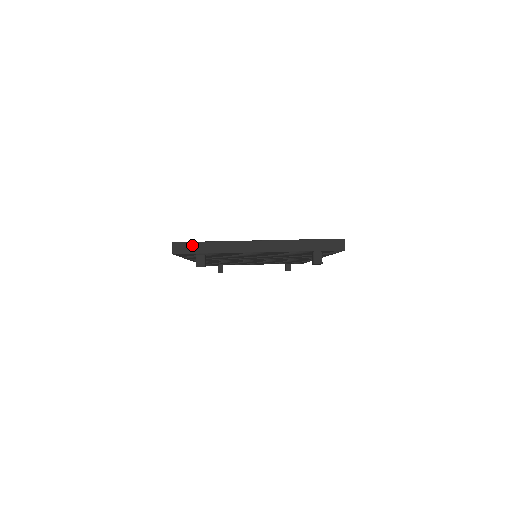
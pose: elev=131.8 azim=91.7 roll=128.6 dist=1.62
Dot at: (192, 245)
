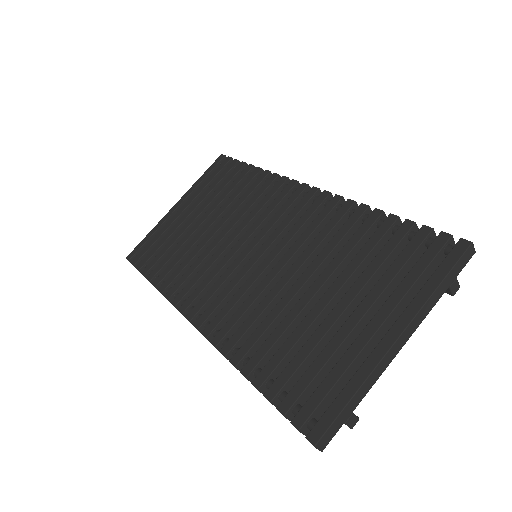
Dot at: (336, 424)
